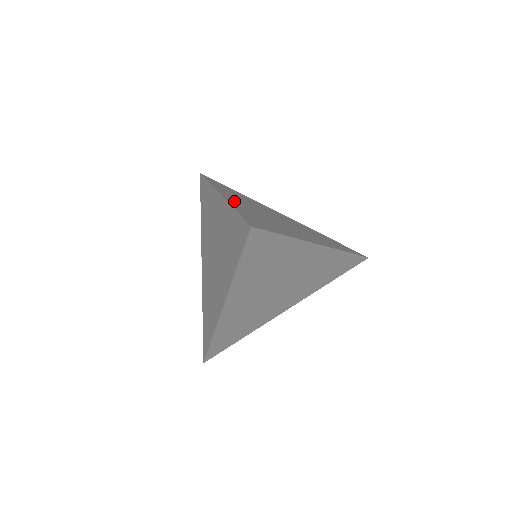
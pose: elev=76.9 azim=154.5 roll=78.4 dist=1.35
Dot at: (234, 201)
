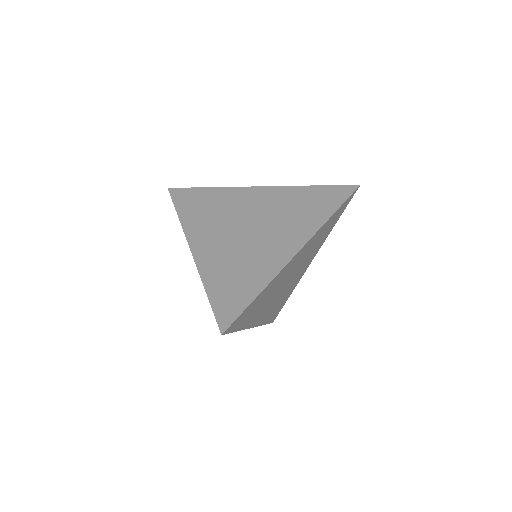
Dot at: (205, 252)
